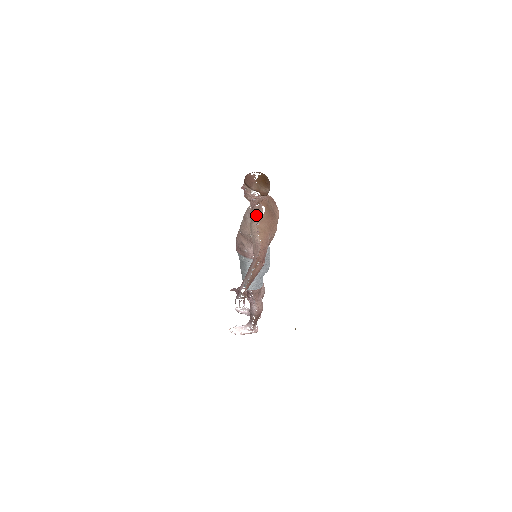
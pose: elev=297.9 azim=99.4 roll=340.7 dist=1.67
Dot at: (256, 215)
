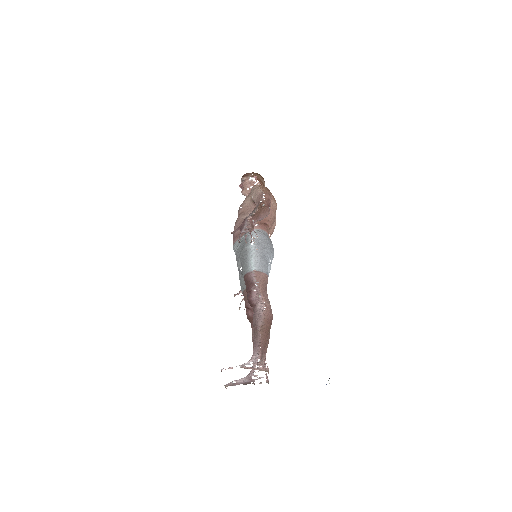
Dot at: occluded
